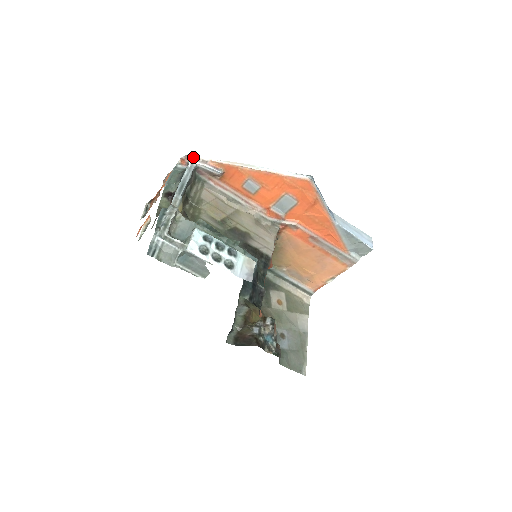
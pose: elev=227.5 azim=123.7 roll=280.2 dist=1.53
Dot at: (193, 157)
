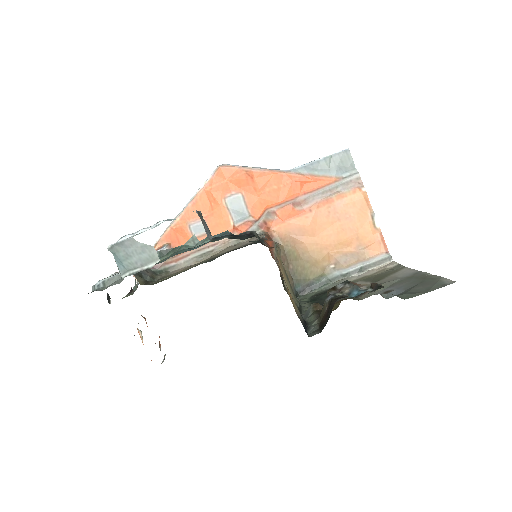
Dot at: occluded
